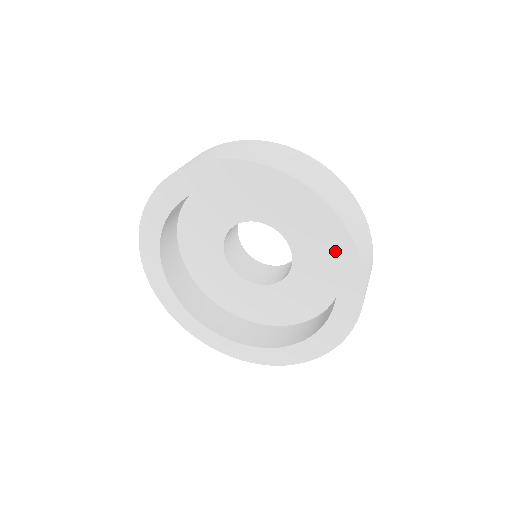
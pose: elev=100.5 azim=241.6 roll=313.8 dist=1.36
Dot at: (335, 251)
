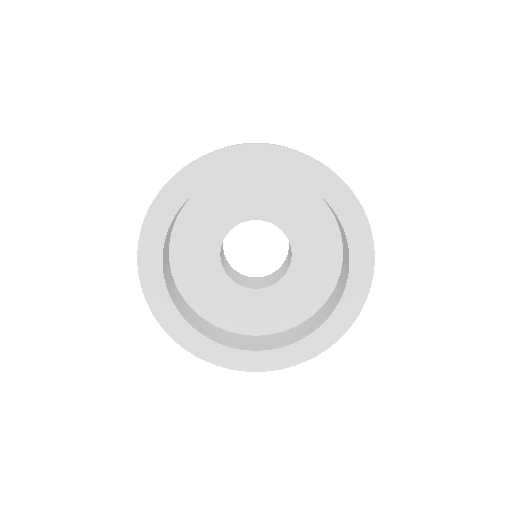
Dot at: (325, 192)
